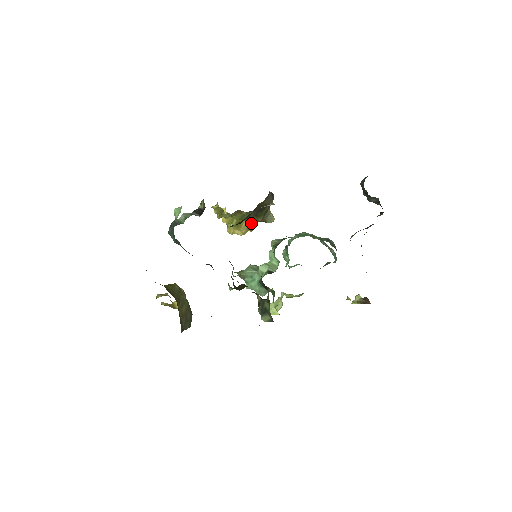
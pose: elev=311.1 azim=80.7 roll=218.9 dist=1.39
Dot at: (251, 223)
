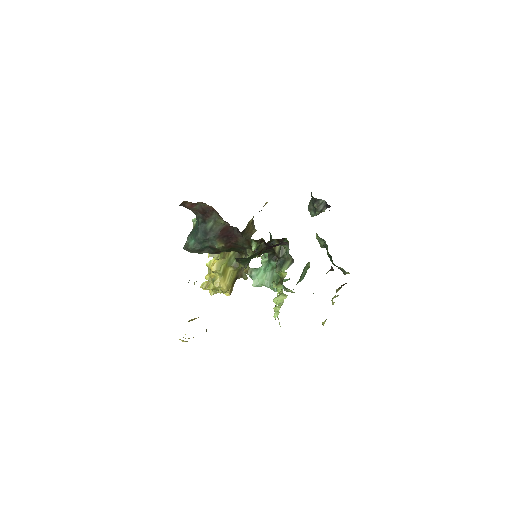
Dot at: (235, 267)
